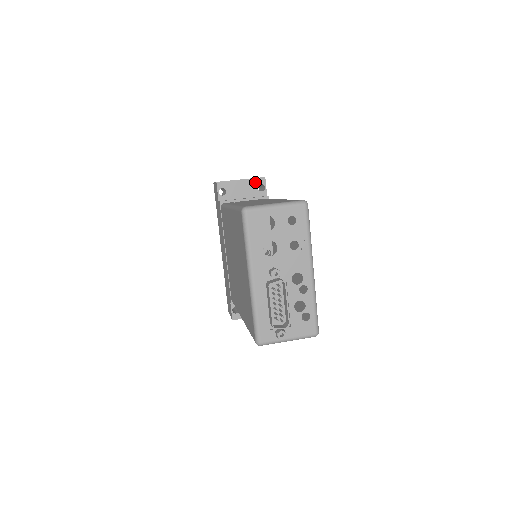
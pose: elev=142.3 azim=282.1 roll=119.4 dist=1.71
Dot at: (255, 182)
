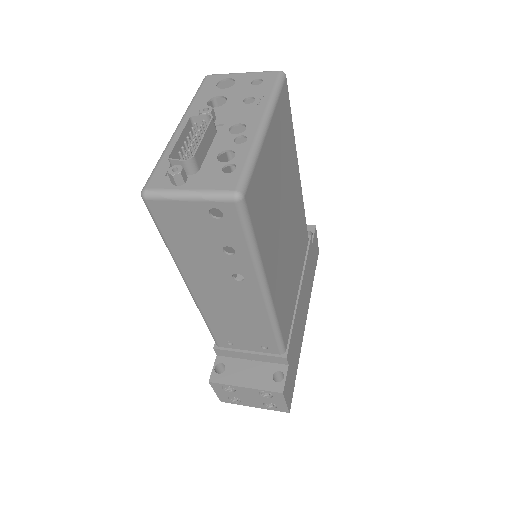
Dot at: occluded
